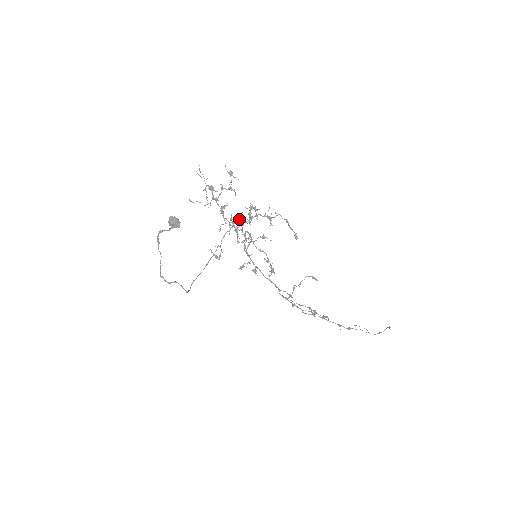
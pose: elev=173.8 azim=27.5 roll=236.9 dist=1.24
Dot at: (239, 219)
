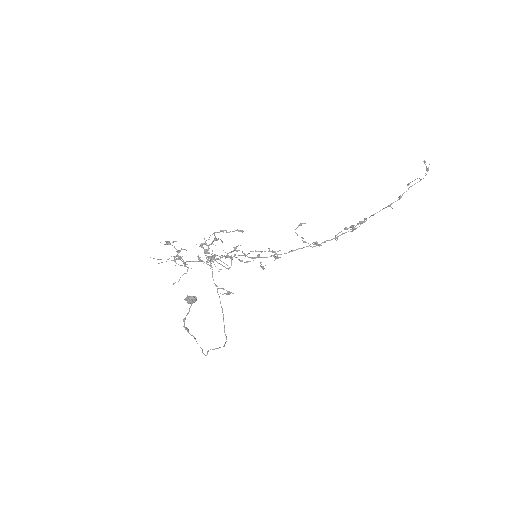
Dot at: (208, 259)
